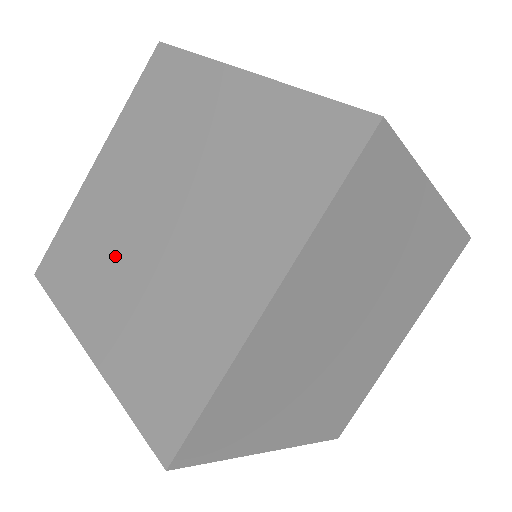
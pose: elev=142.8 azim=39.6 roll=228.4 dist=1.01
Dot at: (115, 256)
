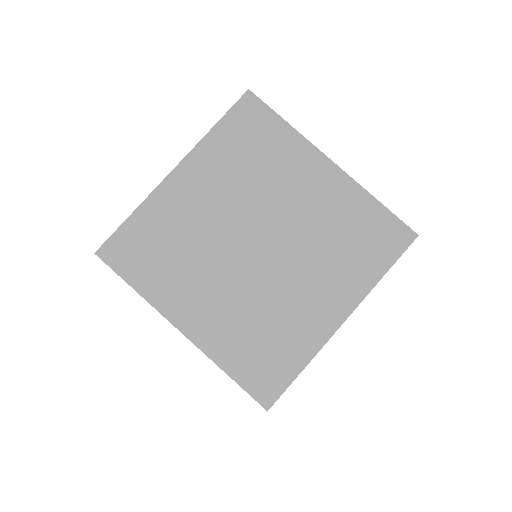
Dot at: occluded
